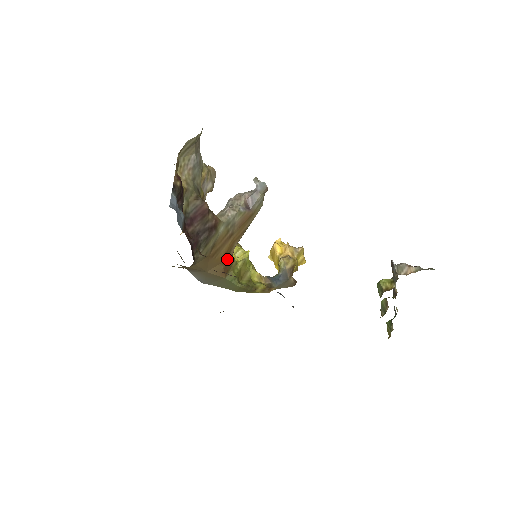
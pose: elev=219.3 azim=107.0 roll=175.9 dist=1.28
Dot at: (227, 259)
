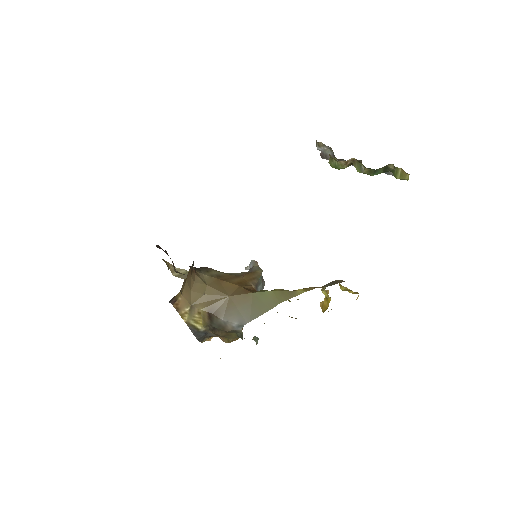
Dot at: (246, 288)
